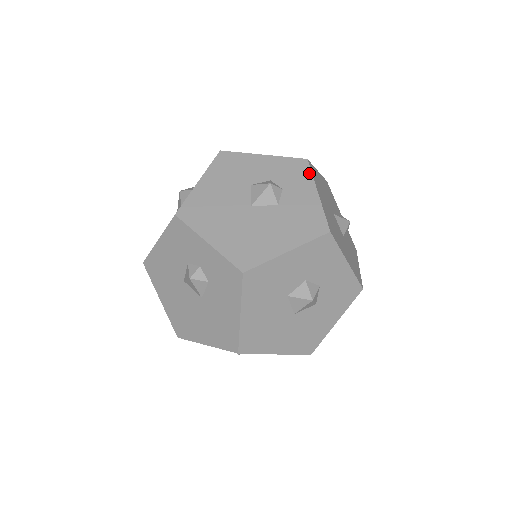
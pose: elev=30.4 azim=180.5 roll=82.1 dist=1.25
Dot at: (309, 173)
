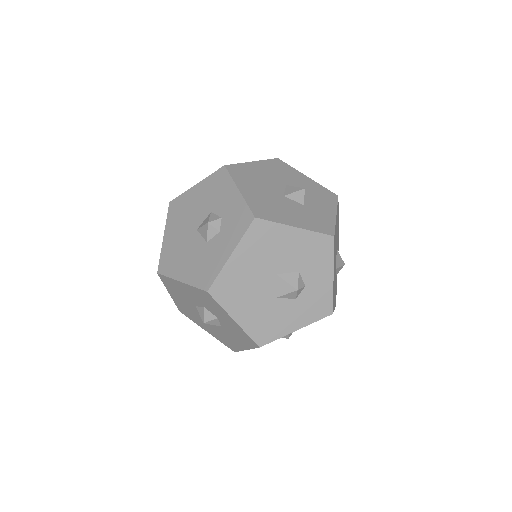
Dot at: (243, 232)
